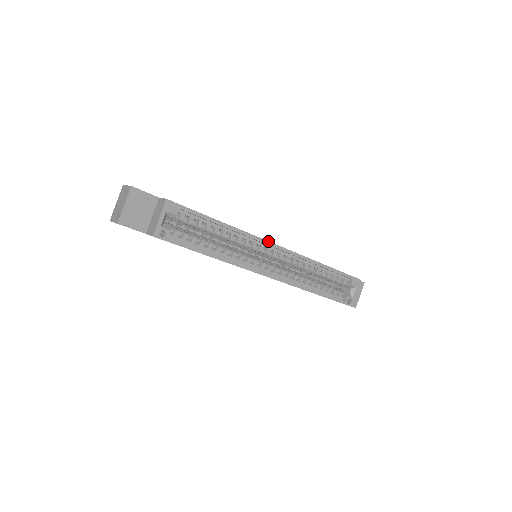
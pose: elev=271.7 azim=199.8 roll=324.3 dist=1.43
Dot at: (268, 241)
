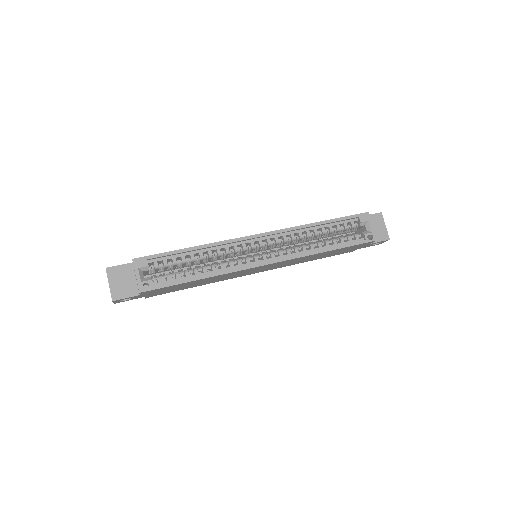
Dot at: (245, 237)
